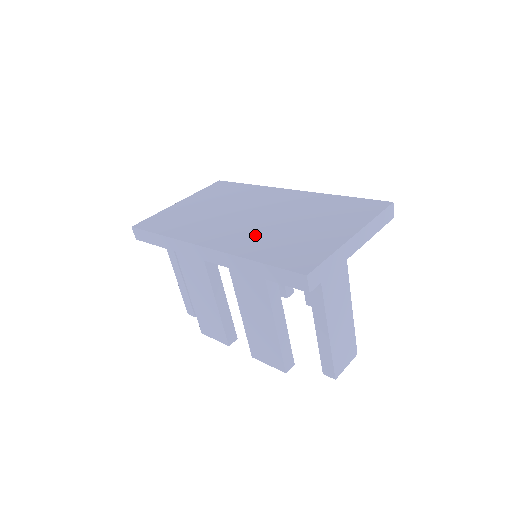
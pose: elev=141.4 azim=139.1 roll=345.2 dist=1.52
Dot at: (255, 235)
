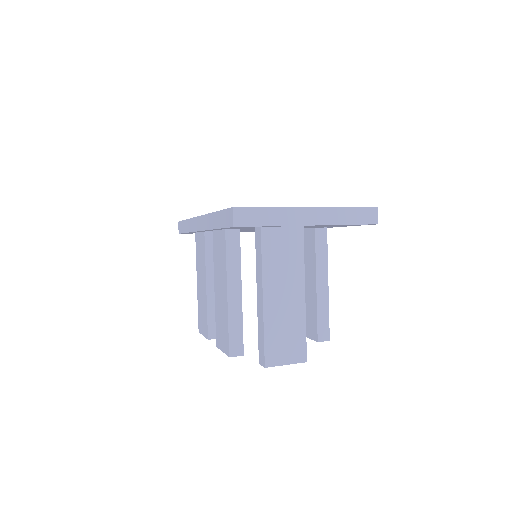
Dot at: occluded
